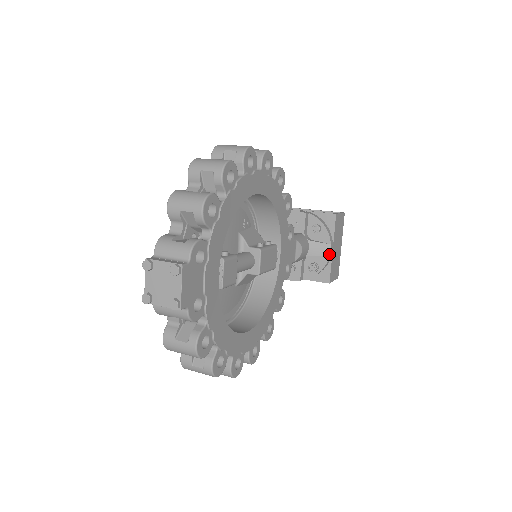
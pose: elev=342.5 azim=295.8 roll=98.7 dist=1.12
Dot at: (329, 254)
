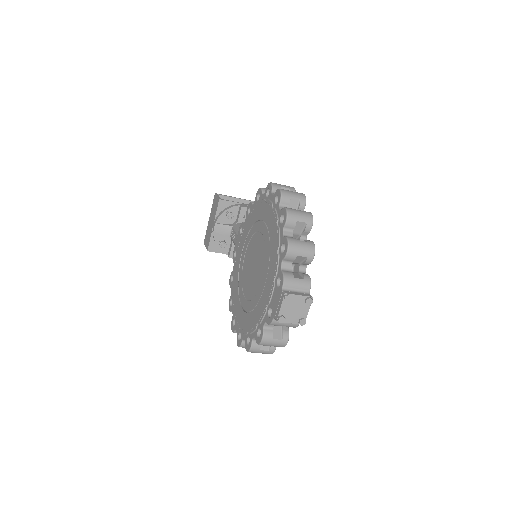
Dot at: occluded
